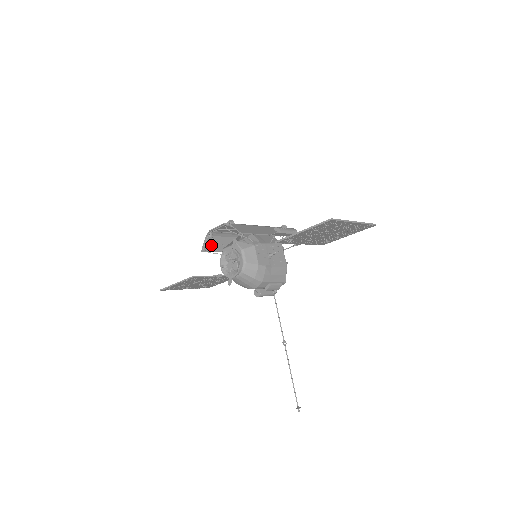
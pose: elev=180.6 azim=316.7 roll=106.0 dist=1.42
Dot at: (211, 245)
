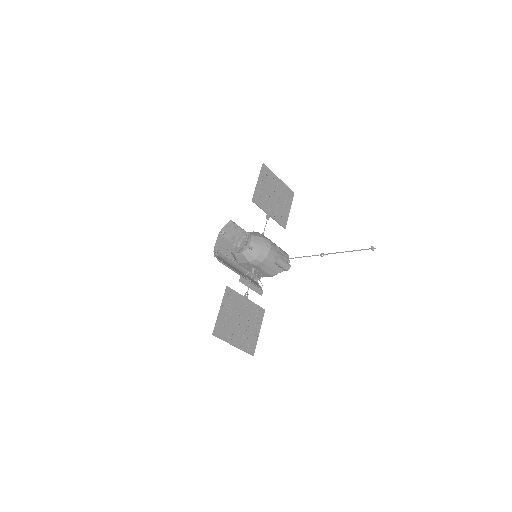
Dot at: occluded
